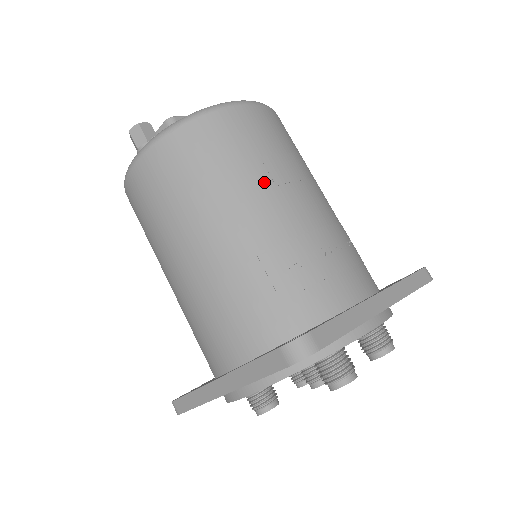
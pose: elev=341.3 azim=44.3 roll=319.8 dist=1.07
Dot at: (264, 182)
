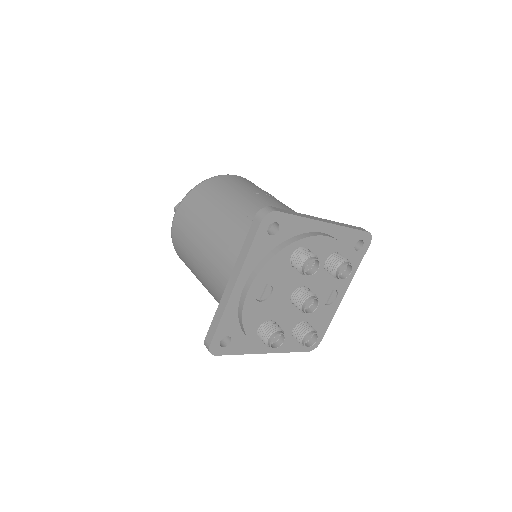
Dot at: (248, 193)
